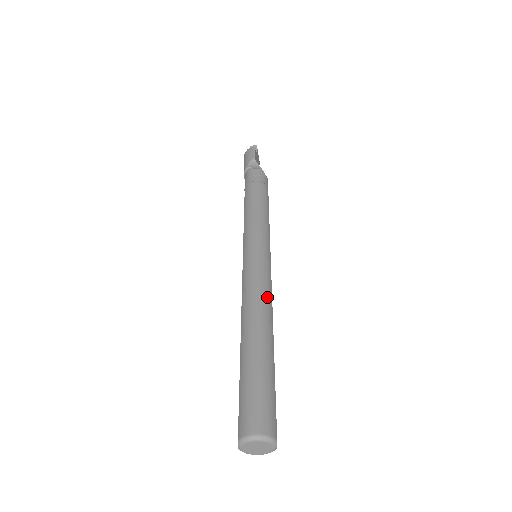
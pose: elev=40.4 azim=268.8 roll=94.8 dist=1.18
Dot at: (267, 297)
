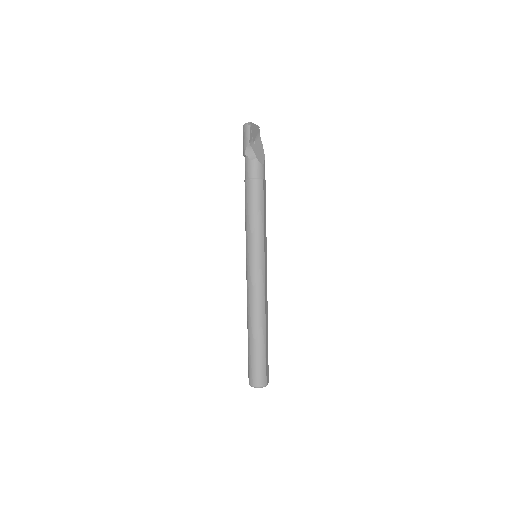
Dot at: (261, 302)
